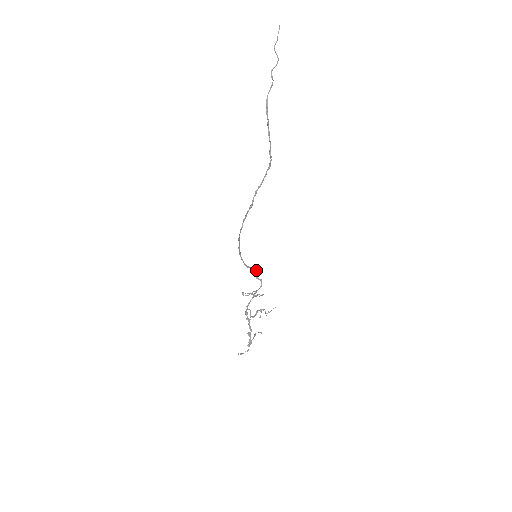
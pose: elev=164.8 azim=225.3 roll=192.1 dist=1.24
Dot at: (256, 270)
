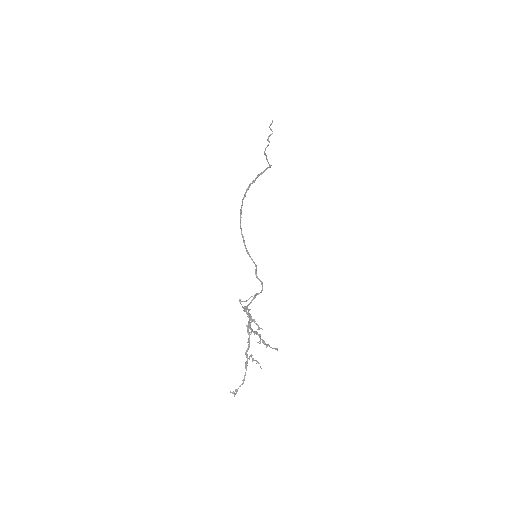
Dot at: (256, 268)
